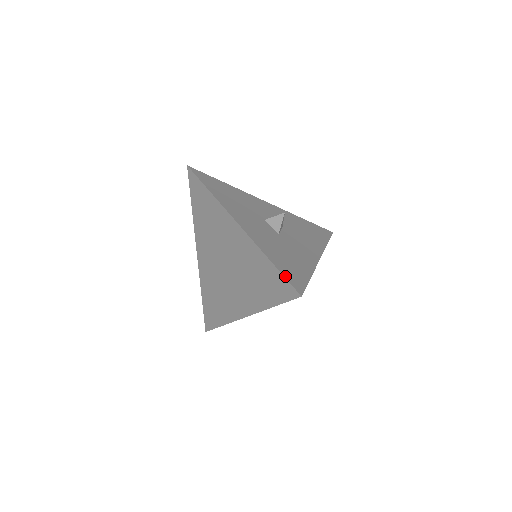
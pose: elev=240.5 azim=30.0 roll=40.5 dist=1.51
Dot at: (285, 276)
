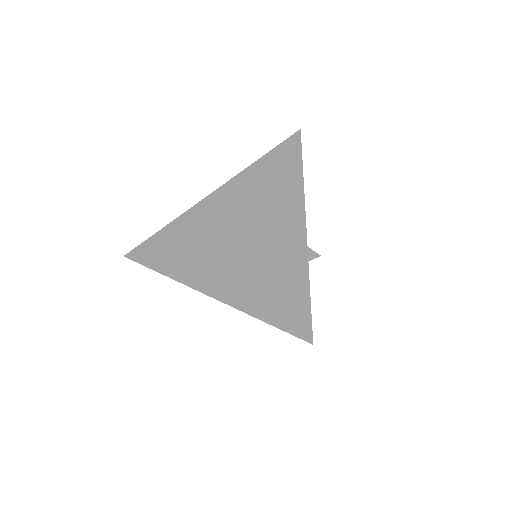
Dot at: occluded
